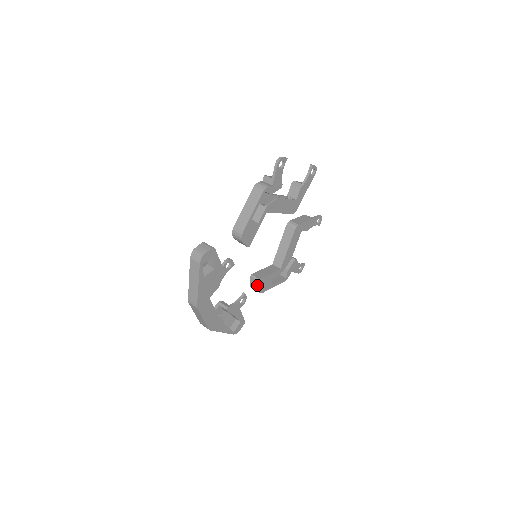
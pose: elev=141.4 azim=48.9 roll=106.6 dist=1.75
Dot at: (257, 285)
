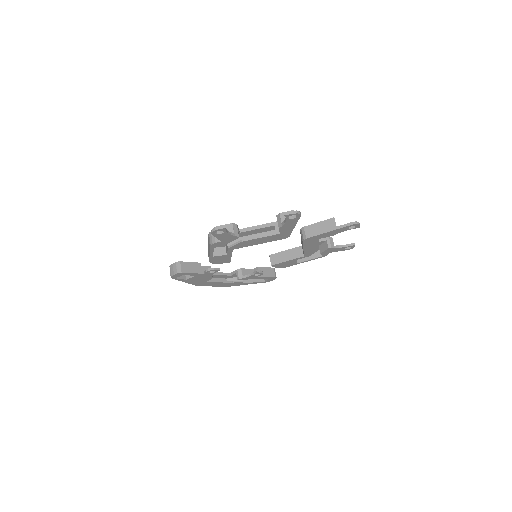
Dot at: occluded
